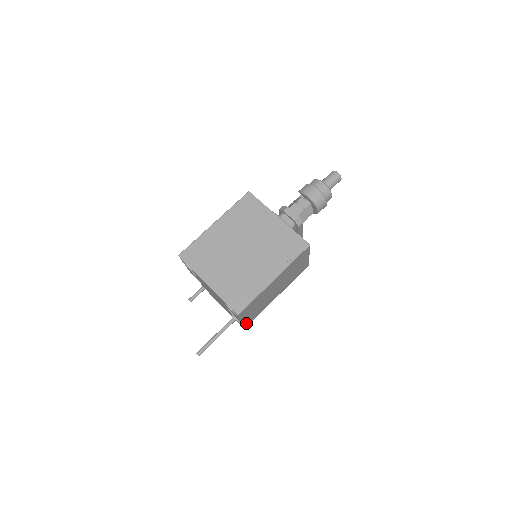
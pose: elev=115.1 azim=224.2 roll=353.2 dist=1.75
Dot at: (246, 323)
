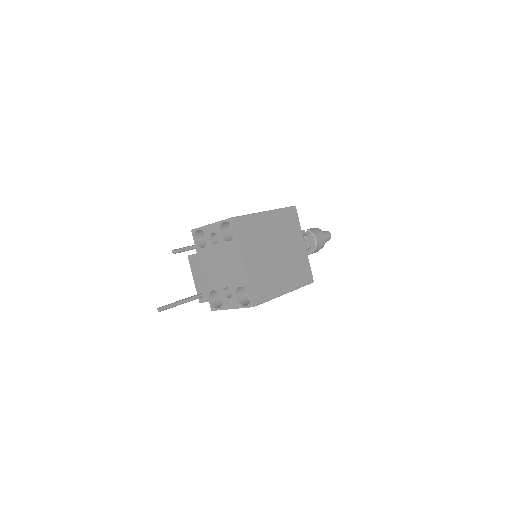
Dot at: occluded
